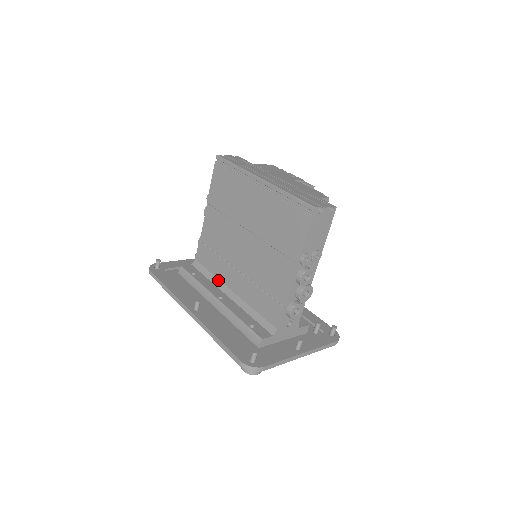
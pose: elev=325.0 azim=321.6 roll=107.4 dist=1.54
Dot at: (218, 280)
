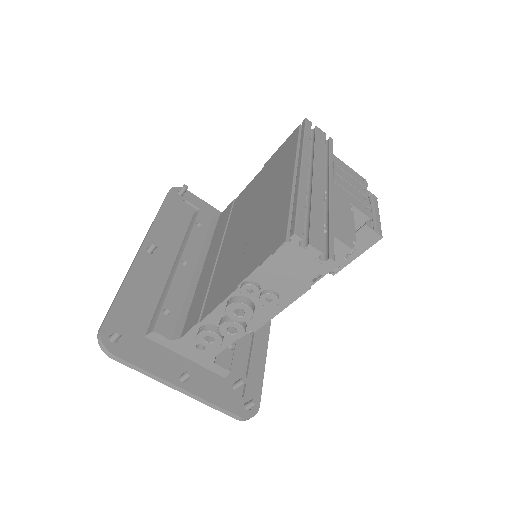
Dot at: (208, 248)
